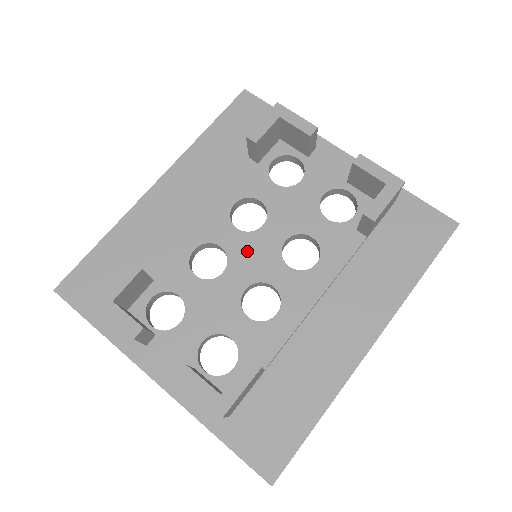
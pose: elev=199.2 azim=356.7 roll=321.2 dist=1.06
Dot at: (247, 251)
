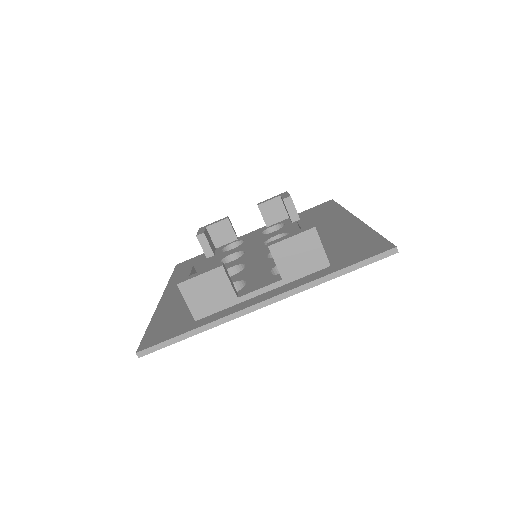
Dot at: (248, 257)
